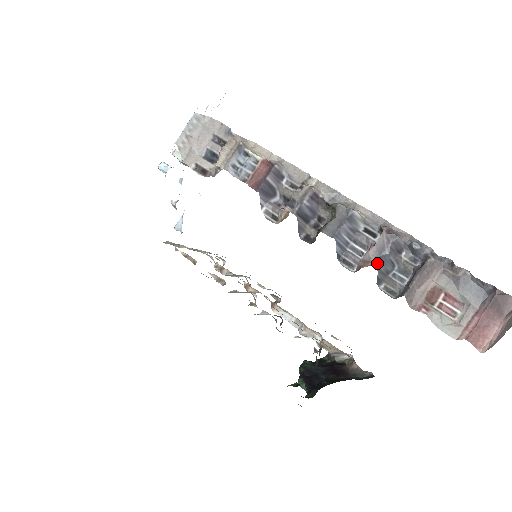
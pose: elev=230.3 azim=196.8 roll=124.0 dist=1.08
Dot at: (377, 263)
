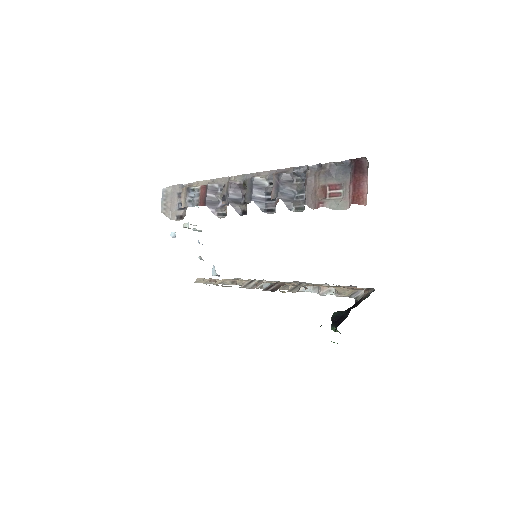
Dot at: (279, 196)
